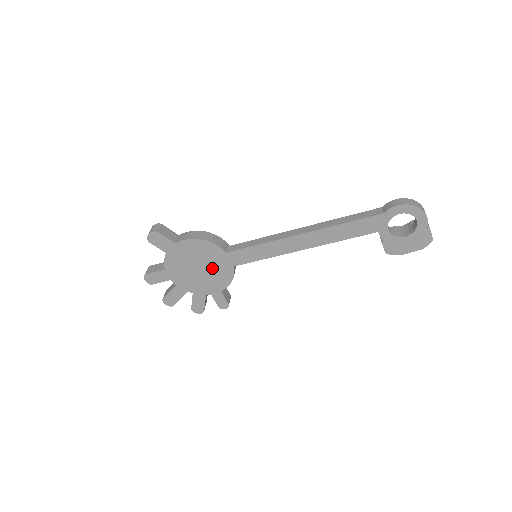
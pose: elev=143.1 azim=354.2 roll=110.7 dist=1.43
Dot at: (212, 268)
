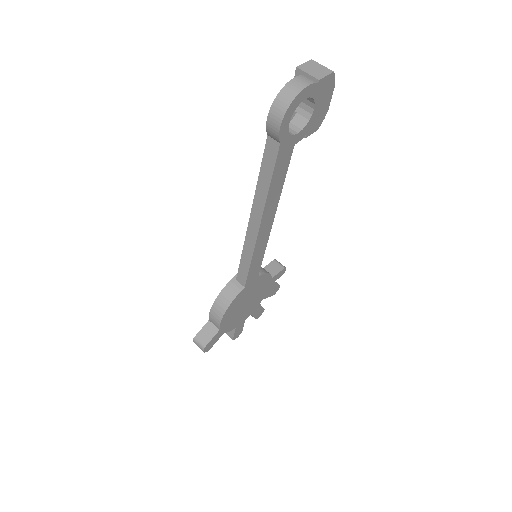
Dot at: (251, 293)
